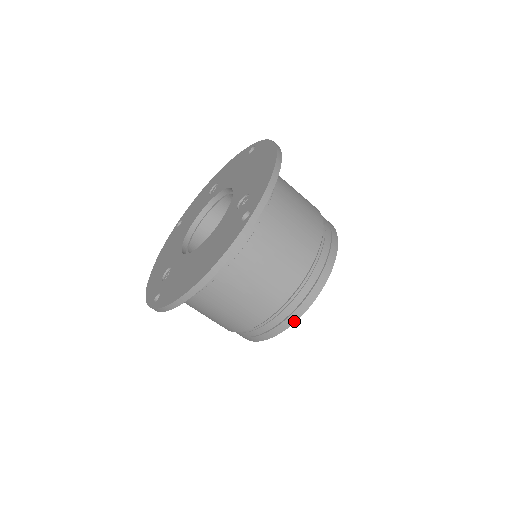
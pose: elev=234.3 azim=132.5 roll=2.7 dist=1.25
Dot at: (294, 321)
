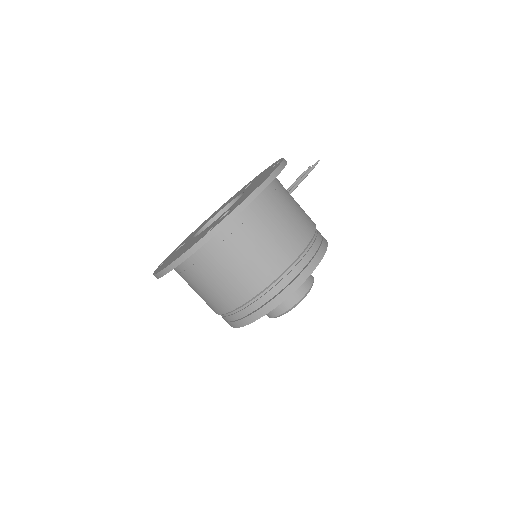
Dot at: (248, 323)
